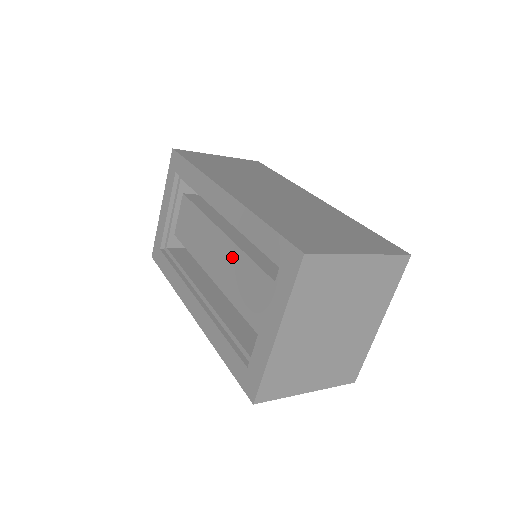
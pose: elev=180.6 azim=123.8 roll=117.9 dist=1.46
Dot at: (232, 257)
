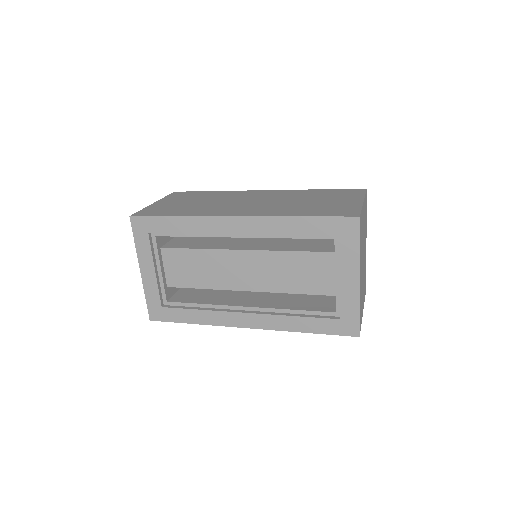
Dot at: (266, 262)
